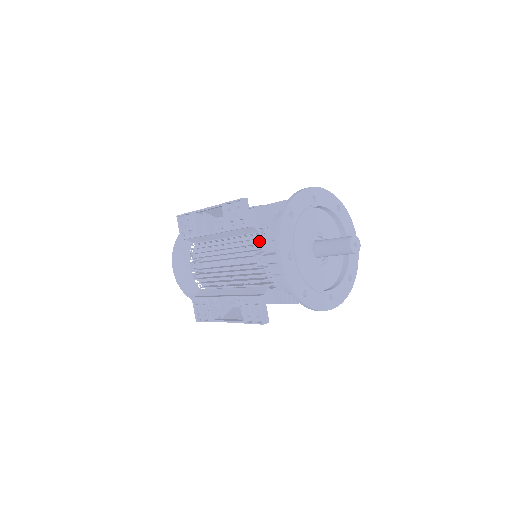
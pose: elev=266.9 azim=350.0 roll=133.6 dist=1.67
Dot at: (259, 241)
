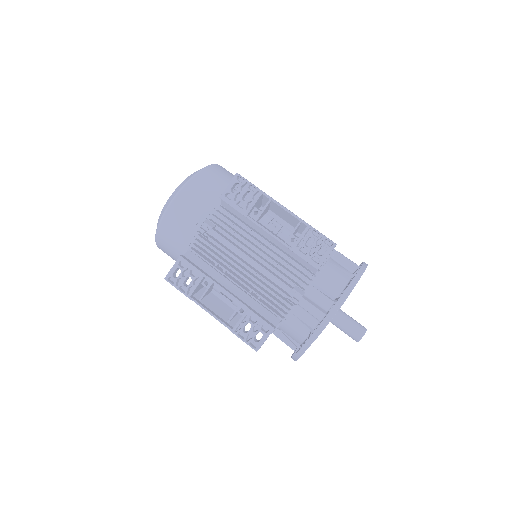
Dot at: (302, 276)
